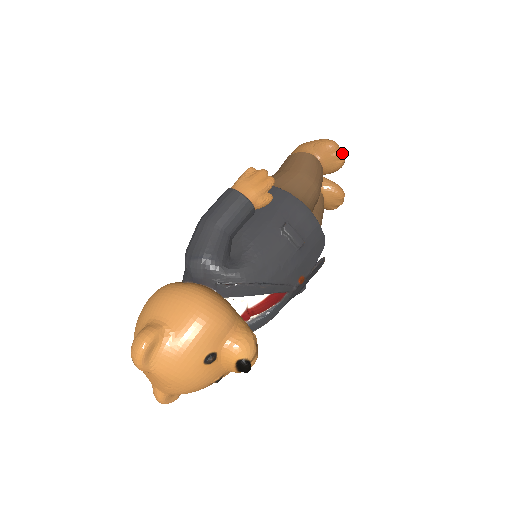
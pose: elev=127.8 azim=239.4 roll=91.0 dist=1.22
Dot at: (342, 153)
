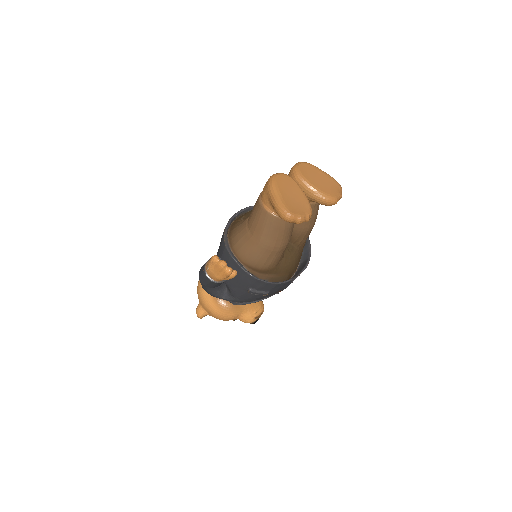
Dot at: (300, 223)
